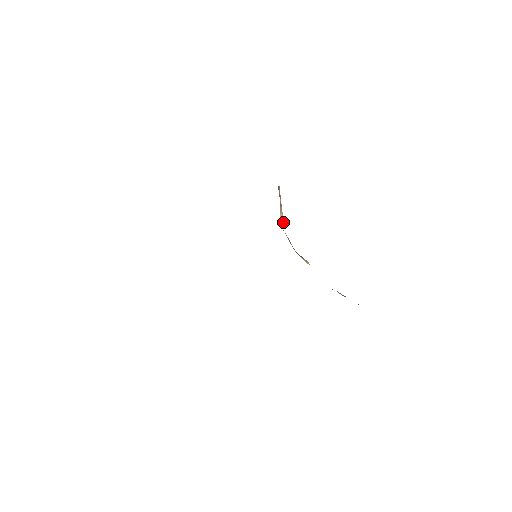
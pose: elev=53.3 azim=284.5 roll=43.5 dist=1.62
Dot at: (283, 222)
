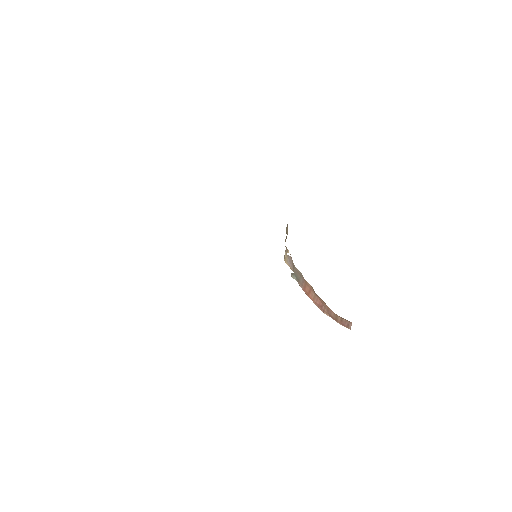
Dot at: occluded
